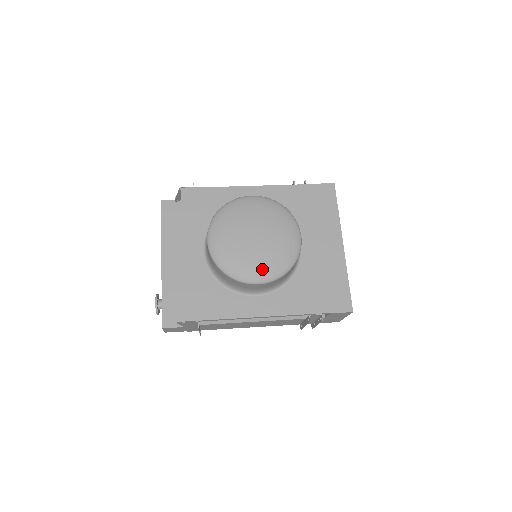
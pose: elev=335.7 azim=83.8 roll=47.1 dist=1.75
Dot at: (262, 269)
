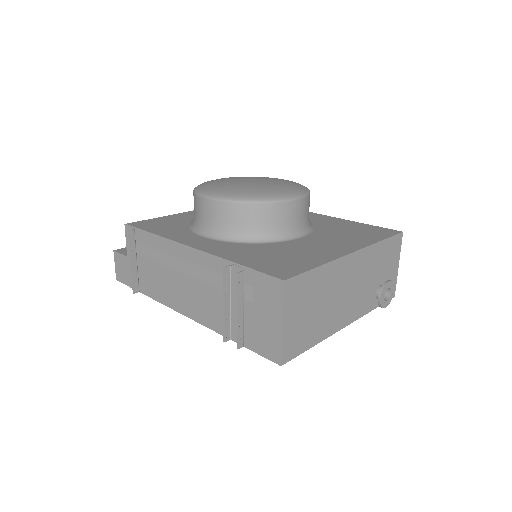
Dot at: (225, 189)
